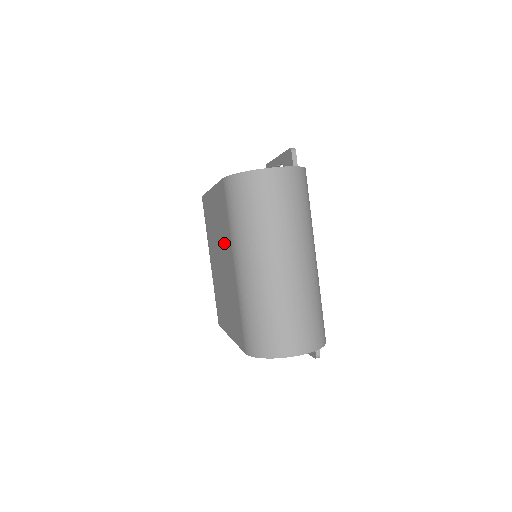
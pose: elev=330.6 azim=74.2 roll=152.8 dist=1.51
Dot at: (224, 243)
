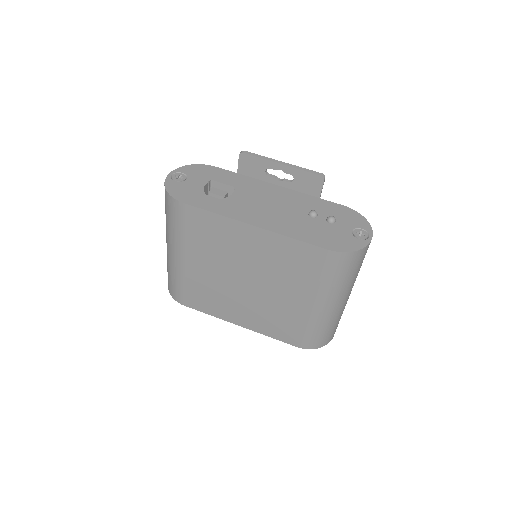
Dot at: (283, 280)
